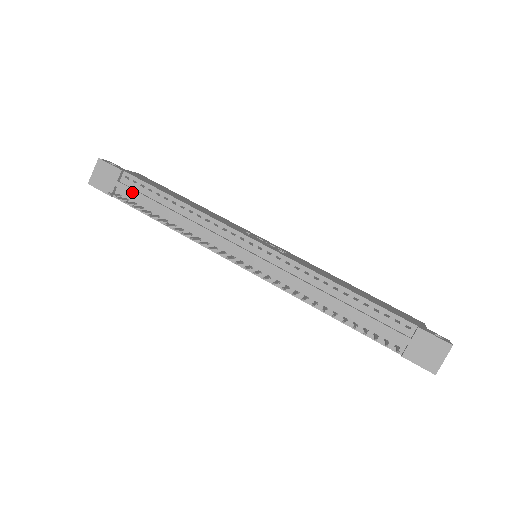
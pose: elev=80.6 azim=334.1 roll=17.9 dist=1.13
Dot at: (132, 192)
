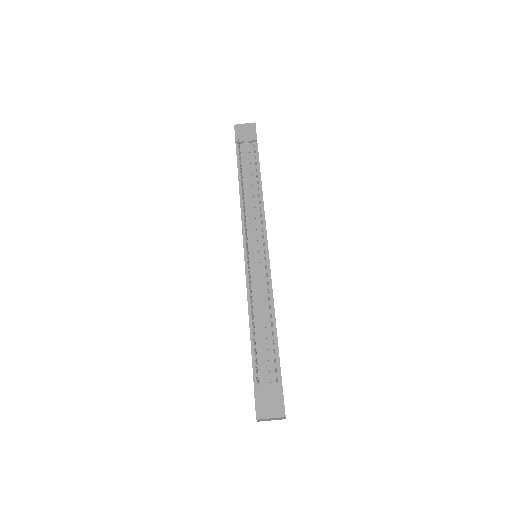
Dot at: (247, 153)
